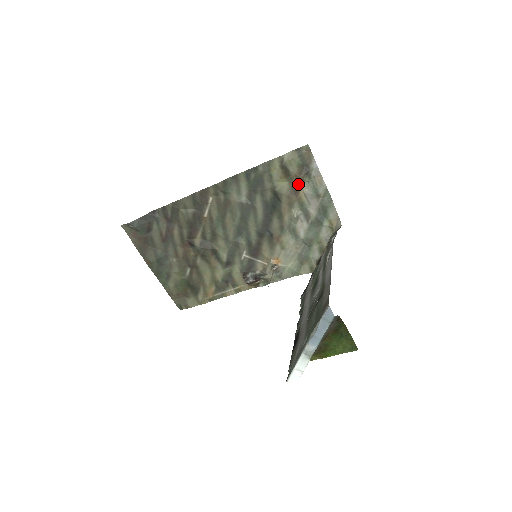
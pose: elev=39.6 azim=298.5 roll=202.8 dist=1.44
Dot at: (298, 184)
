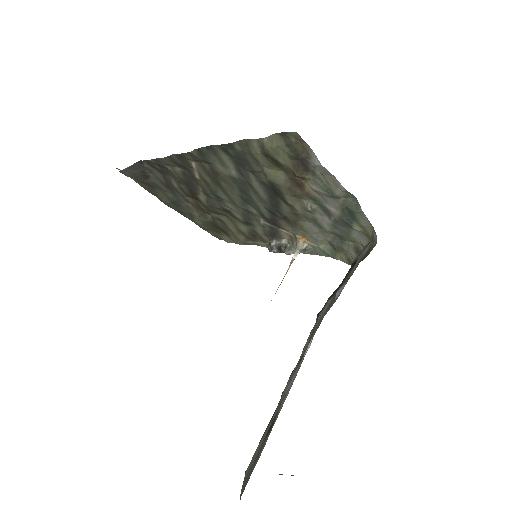
Dot at: (299, 177)
